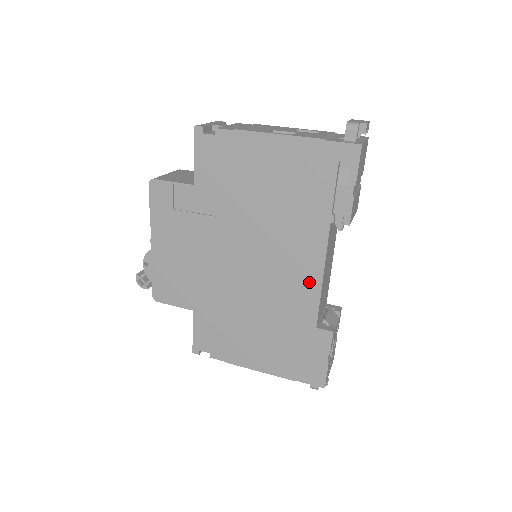
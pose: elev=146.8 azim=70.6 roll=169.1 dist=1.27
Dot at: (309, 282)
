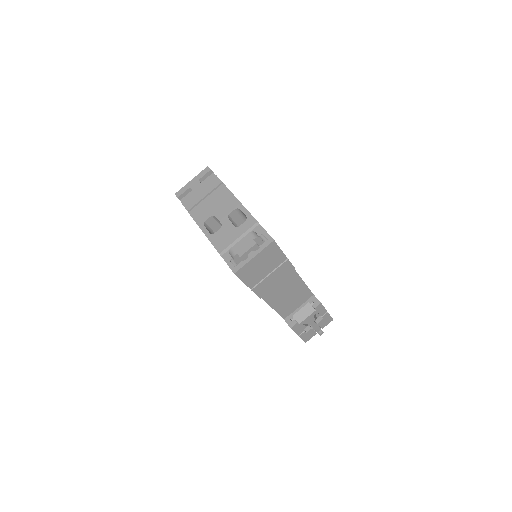
Dot at: occluded
